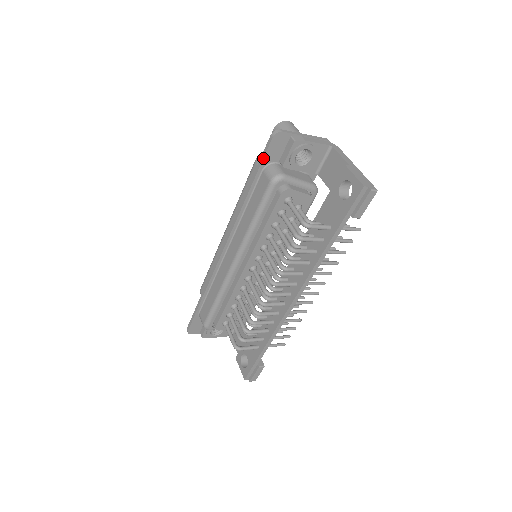
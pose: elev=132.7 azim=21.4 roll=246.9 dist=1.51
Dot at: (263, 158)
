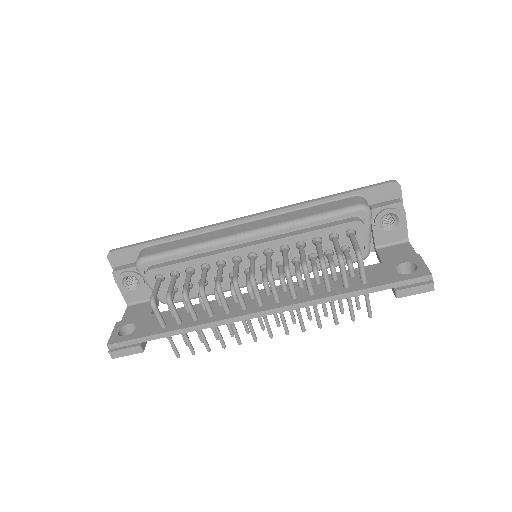
Dot at: (368, 187)
